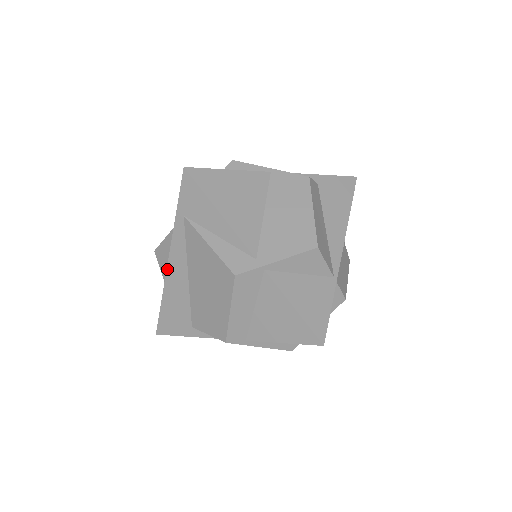
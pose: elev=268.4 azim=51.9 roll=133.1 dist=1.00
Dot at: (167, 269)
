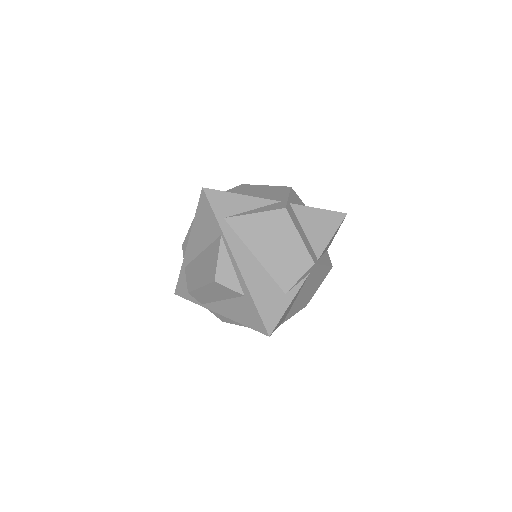
Dot at: (239, 269)
